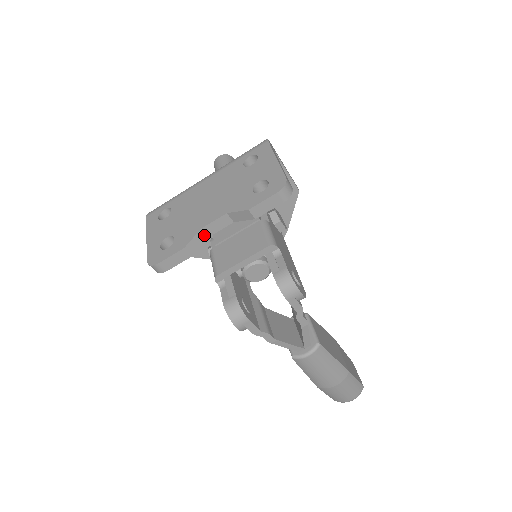
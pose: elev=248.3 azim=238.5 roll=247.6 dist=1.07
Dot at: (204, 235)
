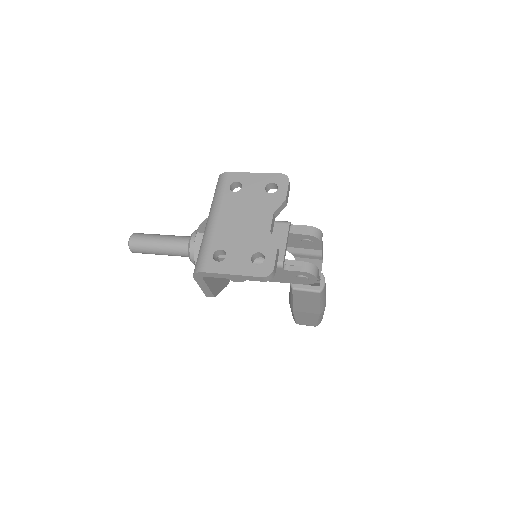
Dot at: (271, 236)
